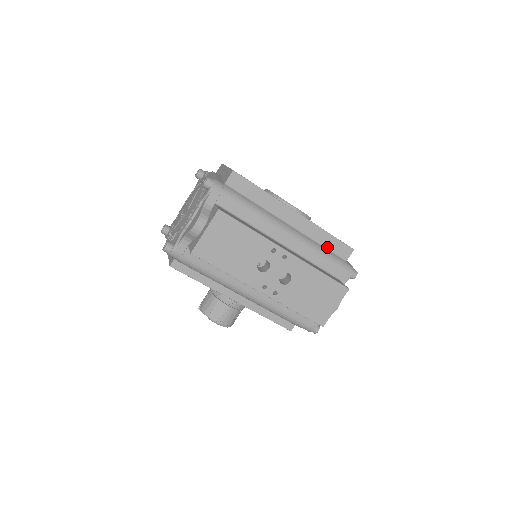
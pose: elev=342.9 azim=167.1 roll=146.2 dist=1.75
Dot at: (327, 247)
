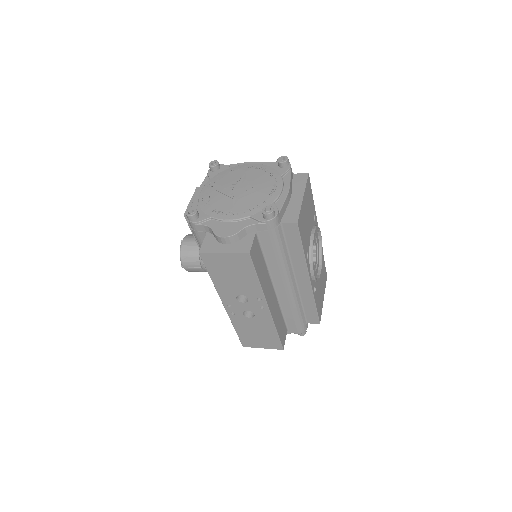
Dot at: (305, 308)
